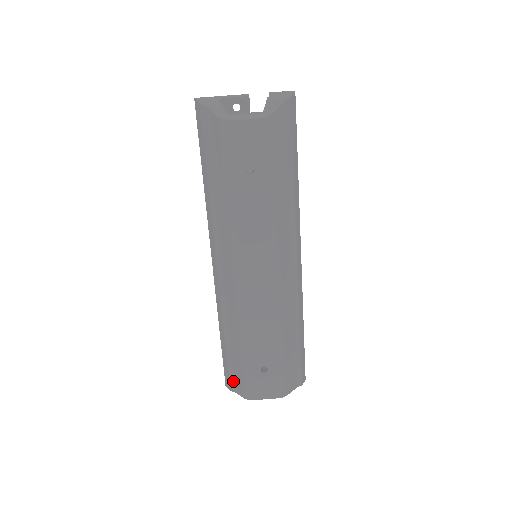
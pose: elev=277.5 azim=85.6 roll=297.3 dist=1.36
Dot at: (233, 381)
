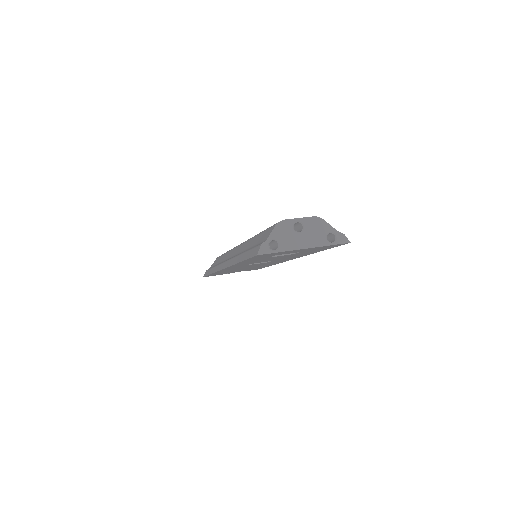
Dot at: occluded
